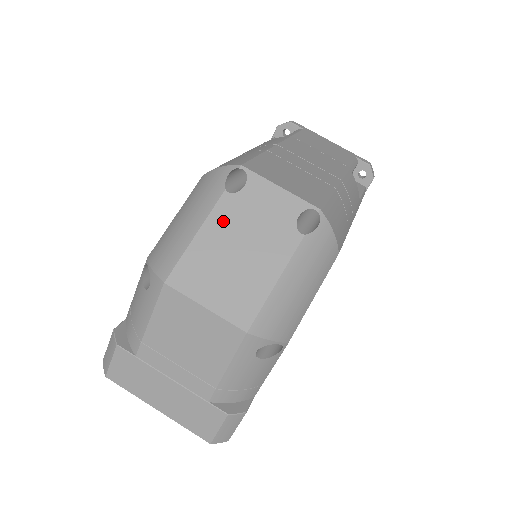
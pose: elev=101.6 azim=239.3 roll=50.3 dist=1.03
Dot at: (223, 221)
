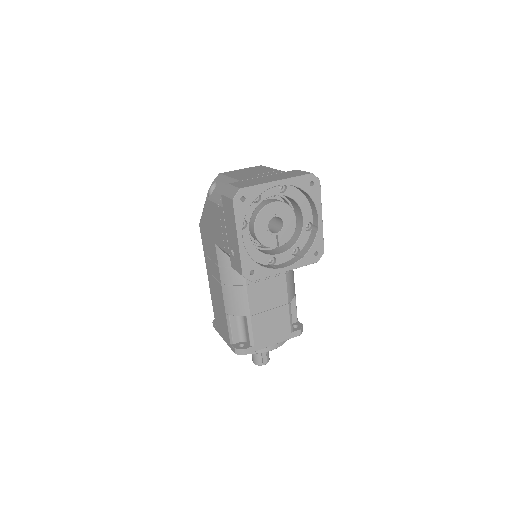
Dot at: occluded
